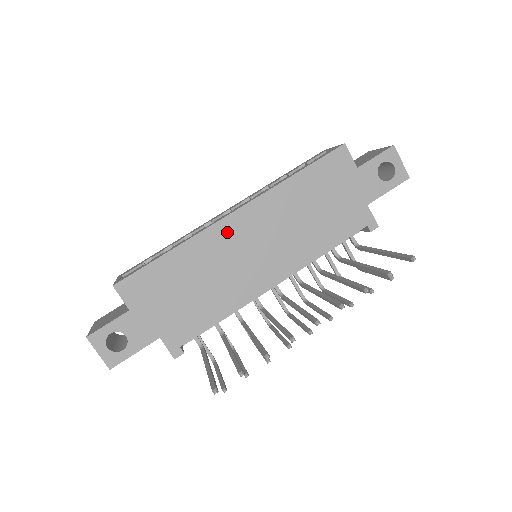
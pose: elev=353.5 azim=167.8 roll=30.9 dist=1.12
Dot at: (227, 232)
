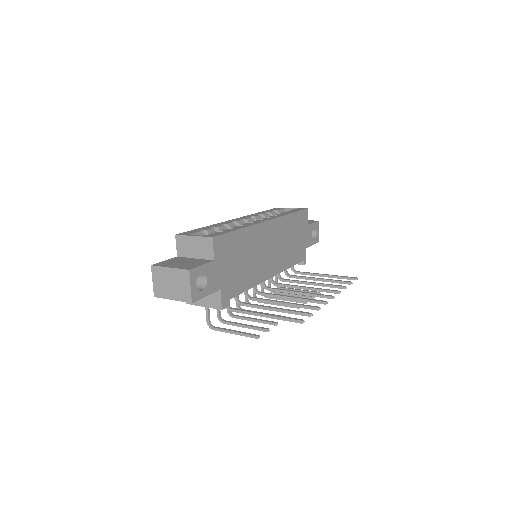
Dot at: (263, 232)
